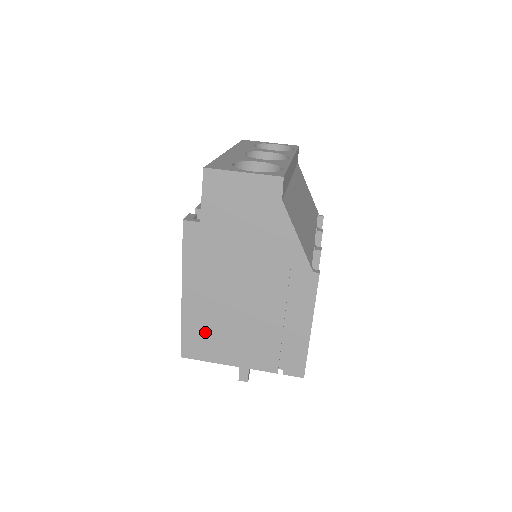
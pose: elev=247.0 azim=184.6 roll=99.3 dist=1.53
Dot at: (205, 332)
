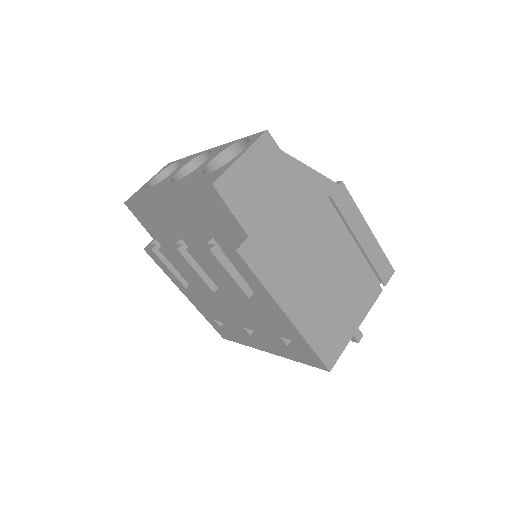
Dot at: (326, 325)
